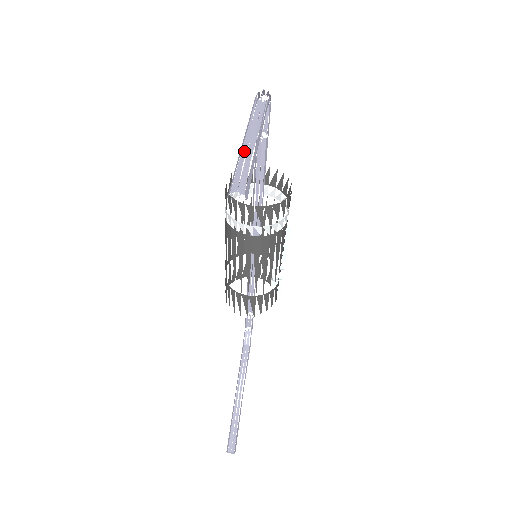
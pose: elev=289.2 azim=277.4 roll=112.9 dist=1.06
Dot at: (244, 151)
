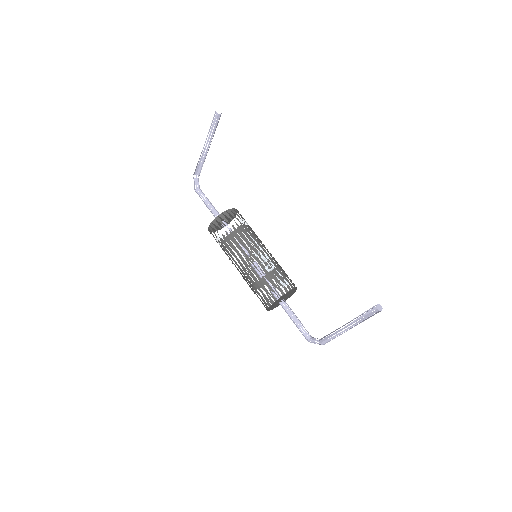
Dot at: (208, 132)
